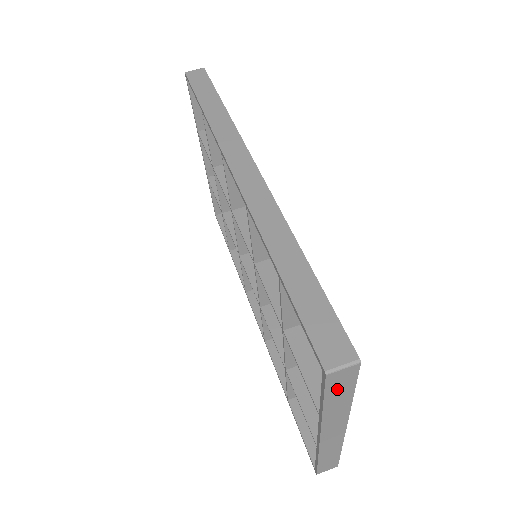
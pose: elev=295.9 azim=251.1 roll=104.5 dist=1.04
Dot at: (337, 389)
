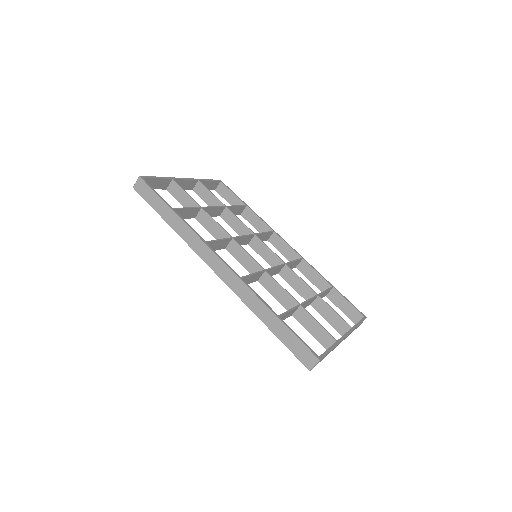
Dot at: occluded
